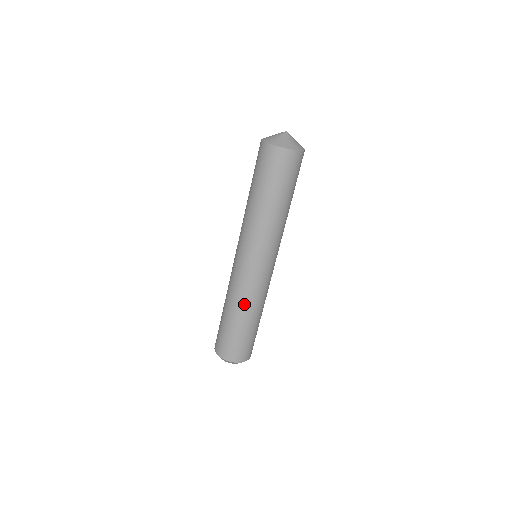
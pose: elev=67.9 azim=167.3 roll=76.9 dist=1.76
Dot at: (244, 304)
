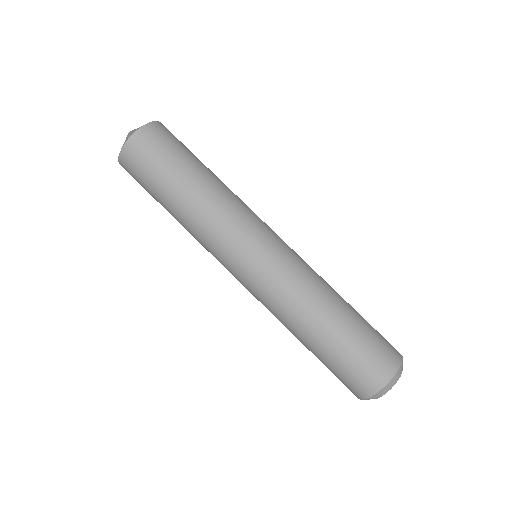
Dot at: (309, 301)
